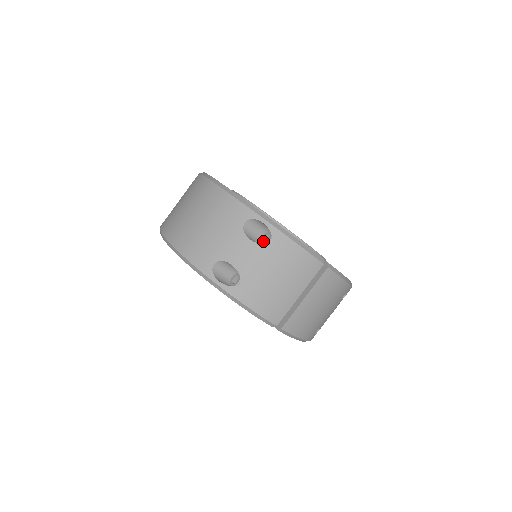
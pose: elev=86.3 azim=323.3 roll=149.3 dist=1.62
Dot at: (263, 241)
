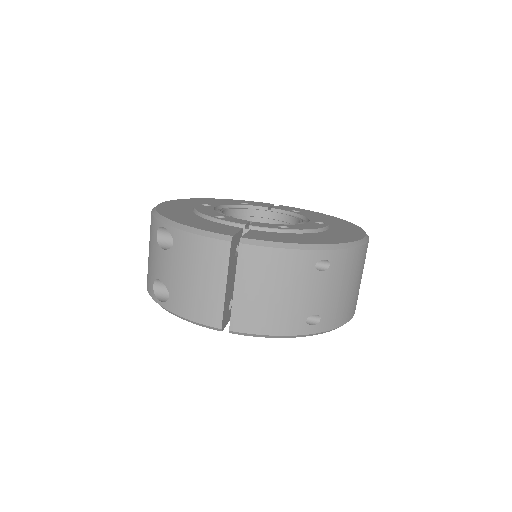
Dot at: occluded
